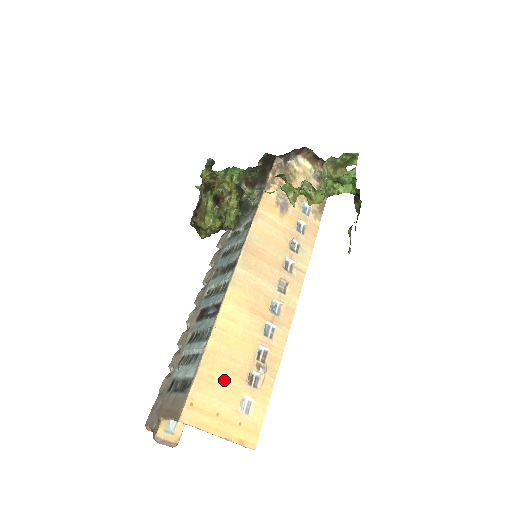
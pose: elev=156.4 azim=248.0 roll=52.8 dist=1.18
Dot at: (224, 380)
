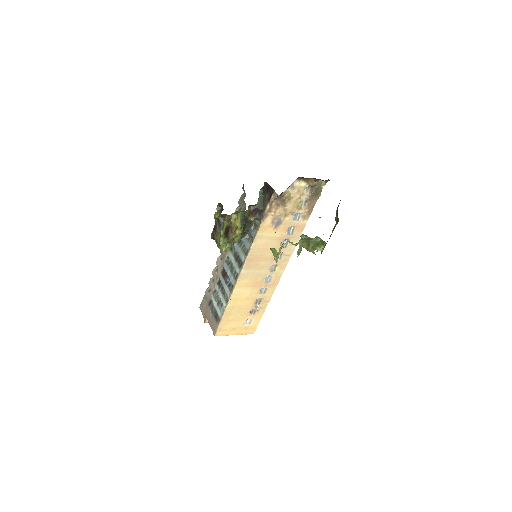
Dot at: (236, 317)
